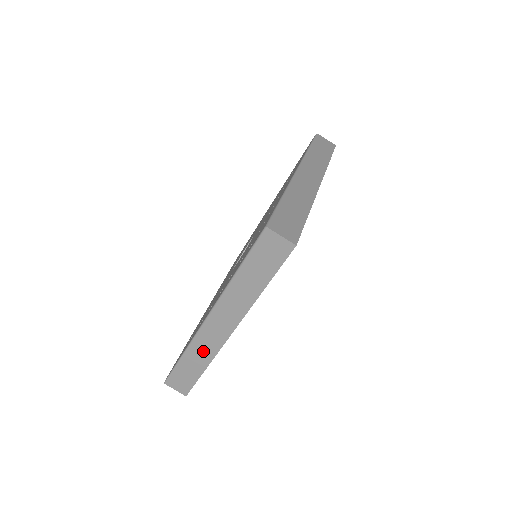
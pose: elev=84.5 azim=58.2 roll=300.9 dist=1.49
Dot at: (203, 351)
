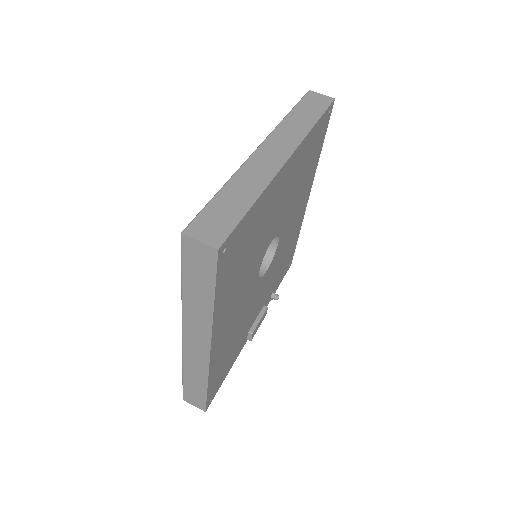
Dot at: (253, 179)
